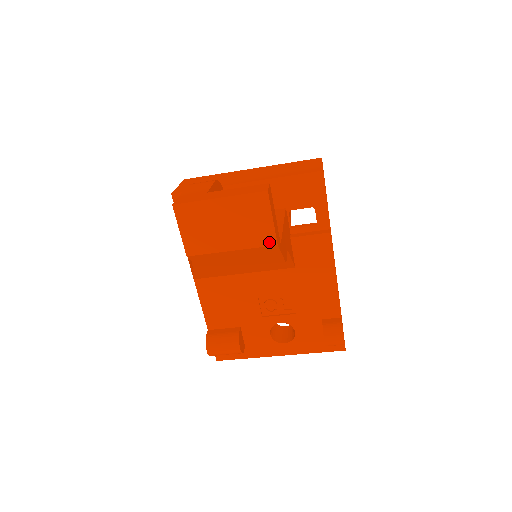
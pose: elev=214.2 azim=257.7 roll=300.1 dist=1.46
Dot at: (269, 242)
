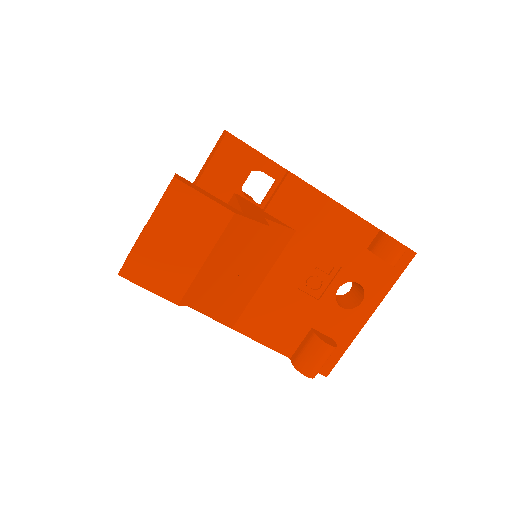
Dot at: (225, 218)
